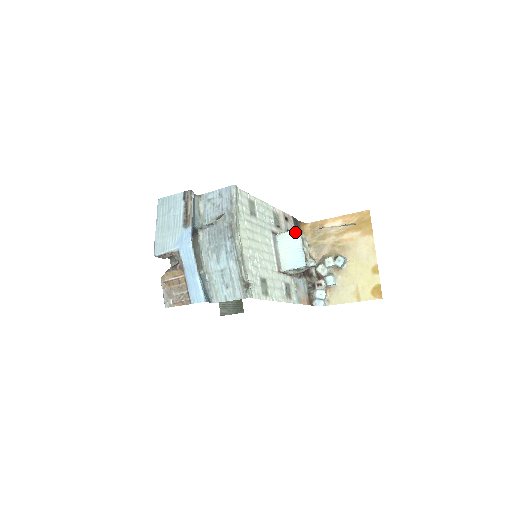
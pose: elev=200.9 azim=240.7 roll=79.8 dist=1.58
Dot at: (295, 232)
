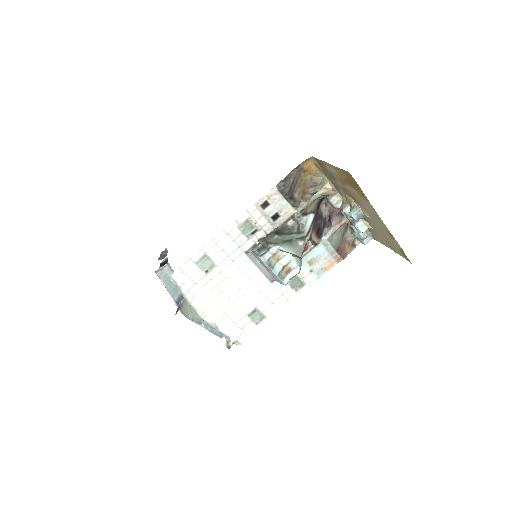
Dot at: (259, 259)
